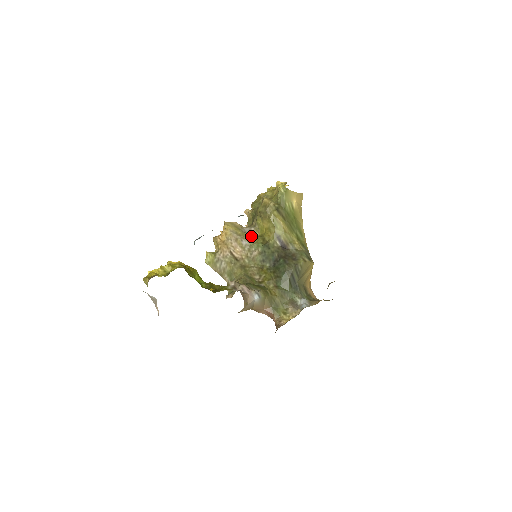
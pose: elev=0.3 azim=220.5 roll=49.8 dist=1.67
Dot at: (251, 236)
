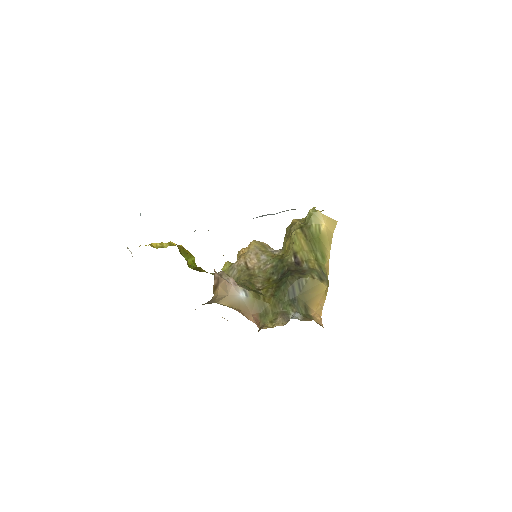
Dot at: (273, 254)
